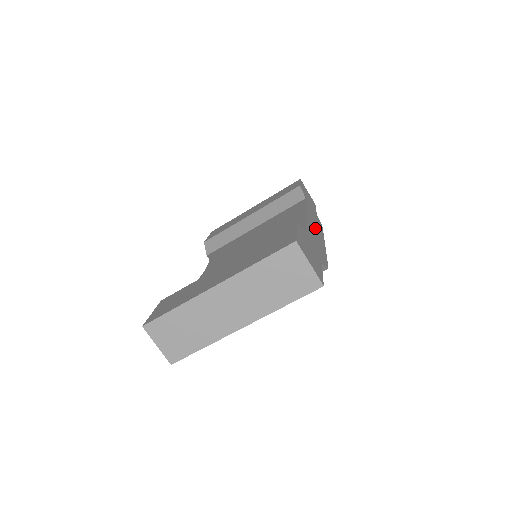
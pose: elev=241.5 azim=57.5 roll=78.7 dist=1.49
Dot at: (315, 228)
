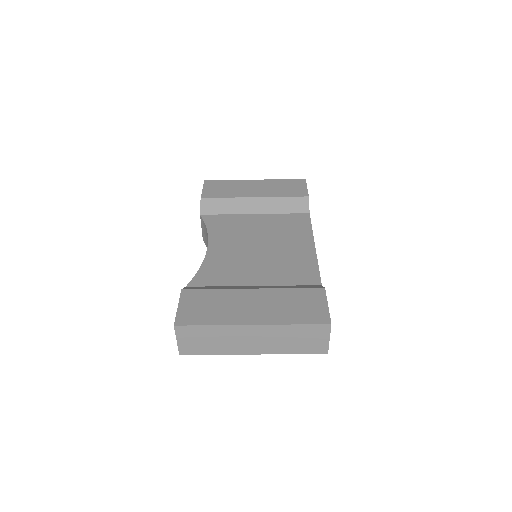
Dot at: occluded
